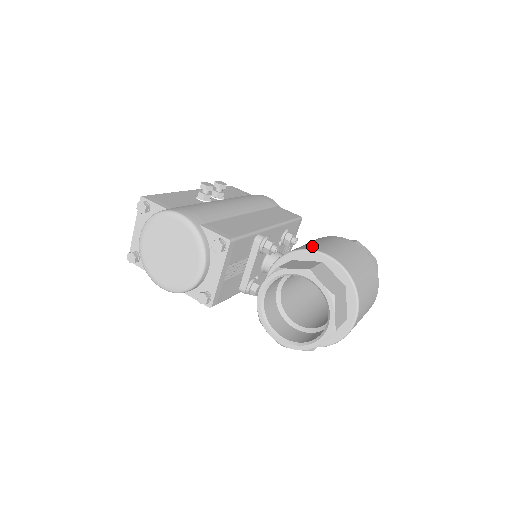
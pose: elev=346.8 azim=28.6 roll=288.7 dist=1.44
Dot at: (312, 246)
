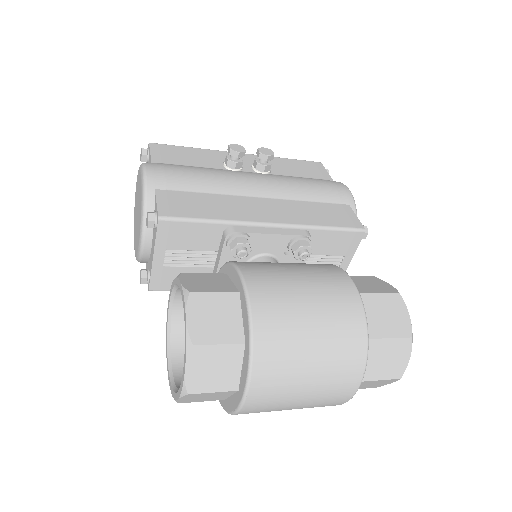
Dot at: (257, 266)
